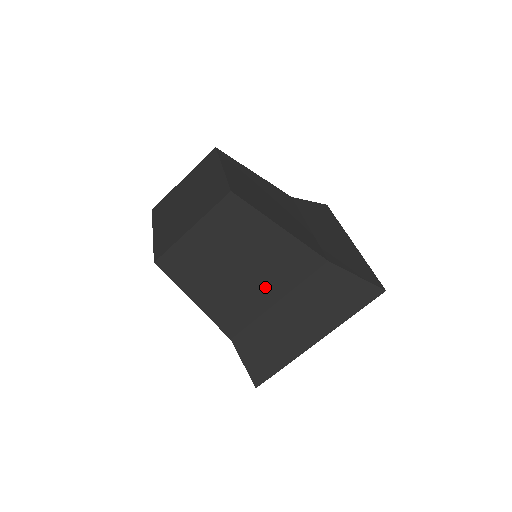
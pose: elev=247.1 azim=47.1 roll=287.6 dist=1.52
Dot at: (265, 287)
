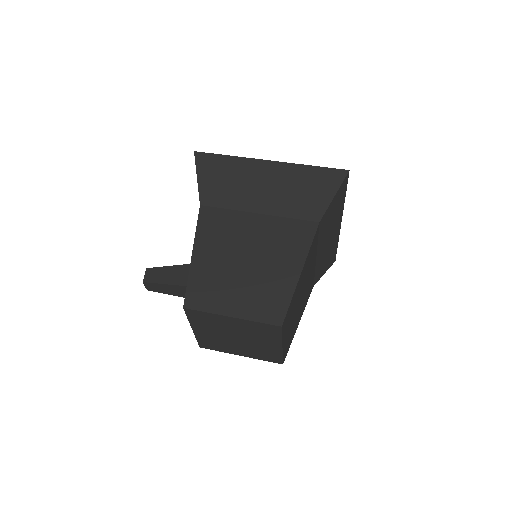
Dot at: (310, 272)
